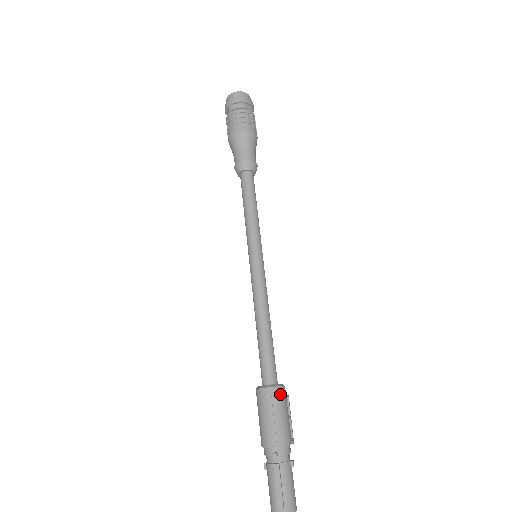
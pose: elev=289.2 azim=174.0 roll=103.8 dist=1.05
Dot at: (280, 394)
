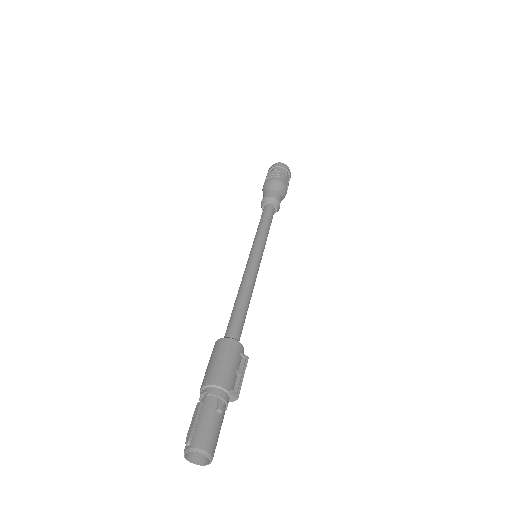
Dot at: (227, 344)
